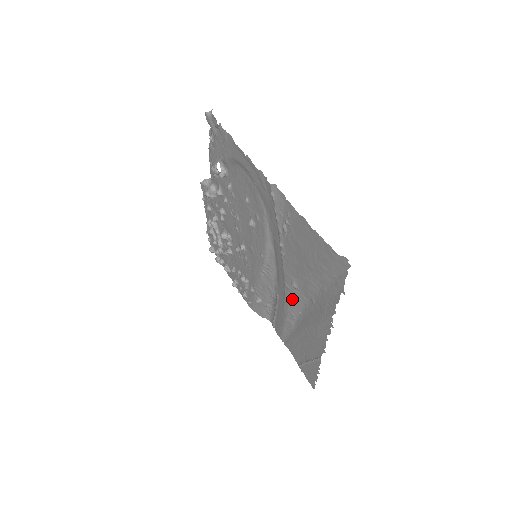
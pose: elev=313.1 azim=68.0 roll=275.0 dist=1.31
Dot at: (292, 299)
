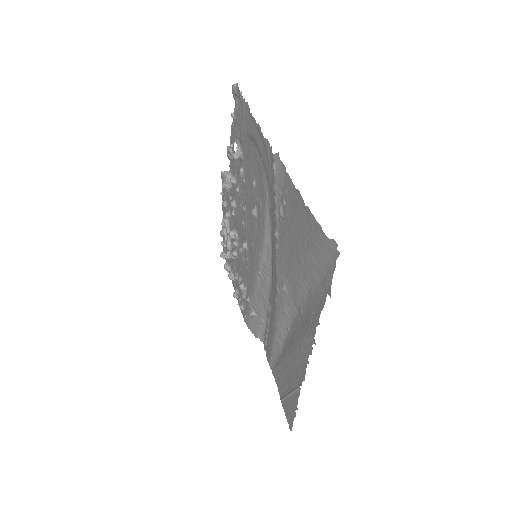
Dot at: (281, 309)
